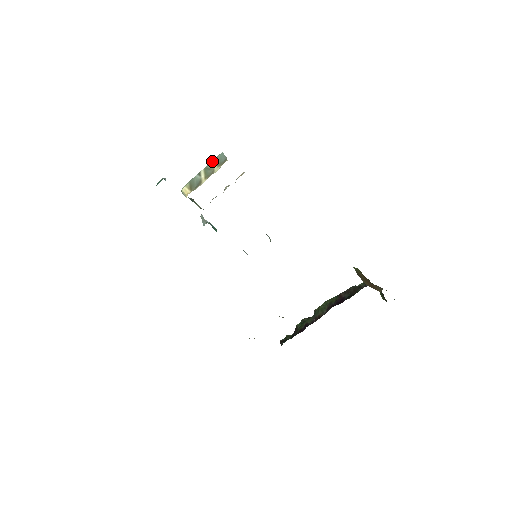
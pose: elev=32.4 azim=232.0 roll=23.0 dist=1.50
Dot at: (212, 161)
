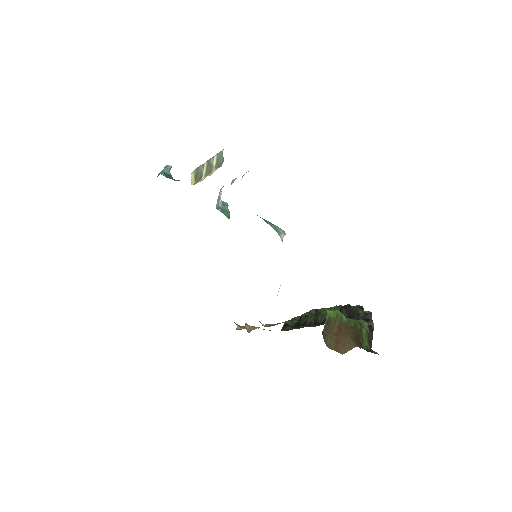
Dot at: (213, 157)
